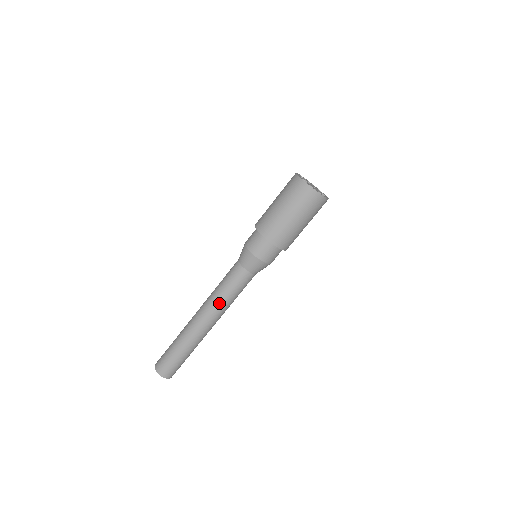
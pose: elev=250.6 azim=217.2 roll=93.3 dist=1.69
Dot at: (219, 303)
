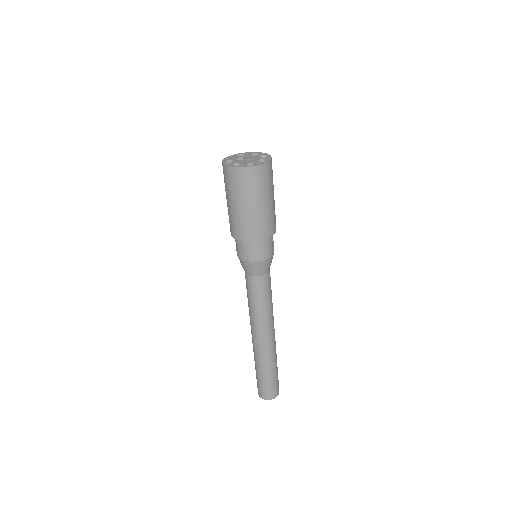
Dot at: (254, 316)
